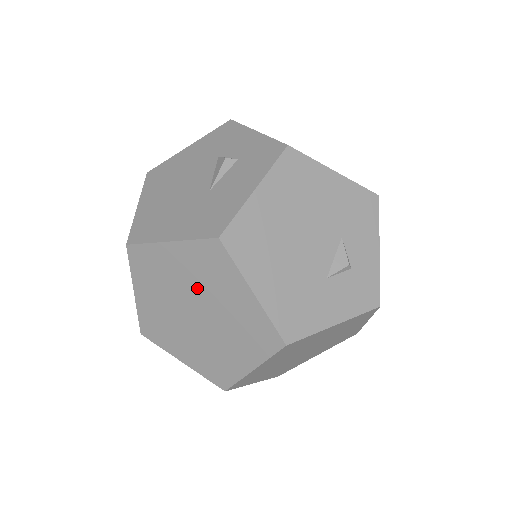
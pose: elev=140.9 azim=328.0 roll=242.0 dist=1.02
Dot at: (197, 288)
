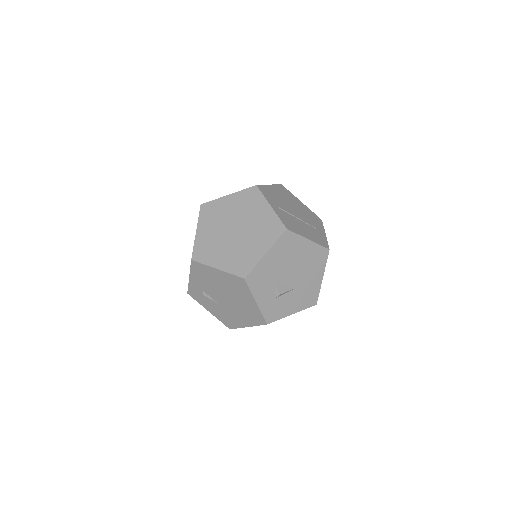
Dot at: occluded
